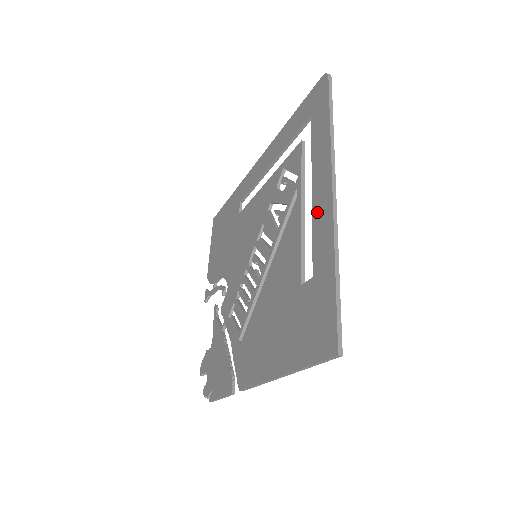
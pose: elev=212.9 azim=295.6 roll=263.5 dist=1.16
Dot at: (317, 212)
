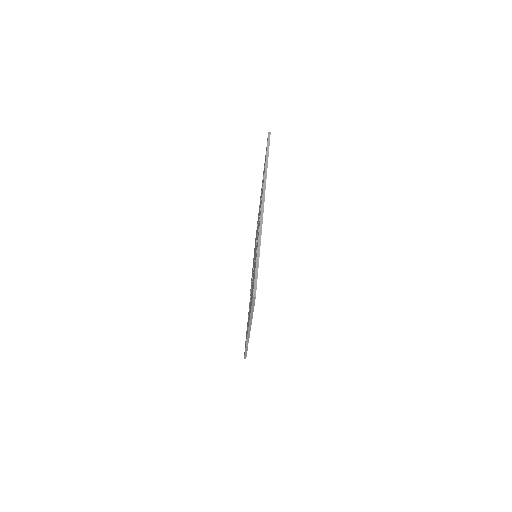
Dot at: occluded
